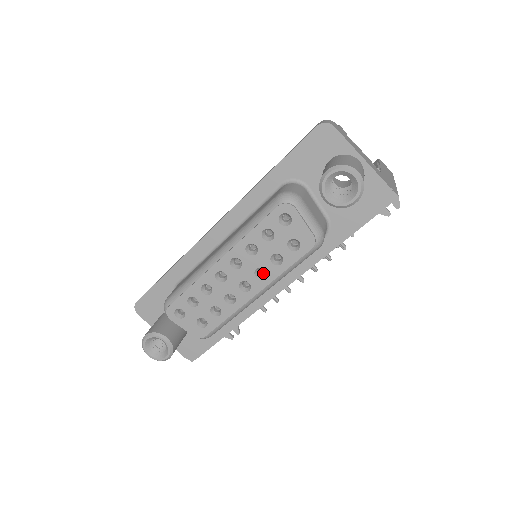
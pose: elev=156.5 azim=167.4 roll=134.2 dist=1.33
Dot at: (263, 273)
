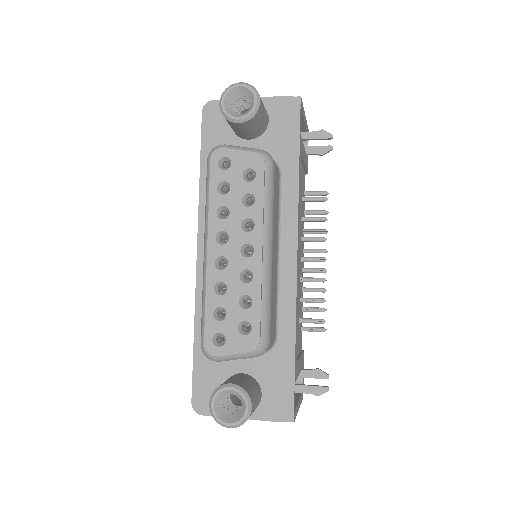
Dot at: (252, 228)
